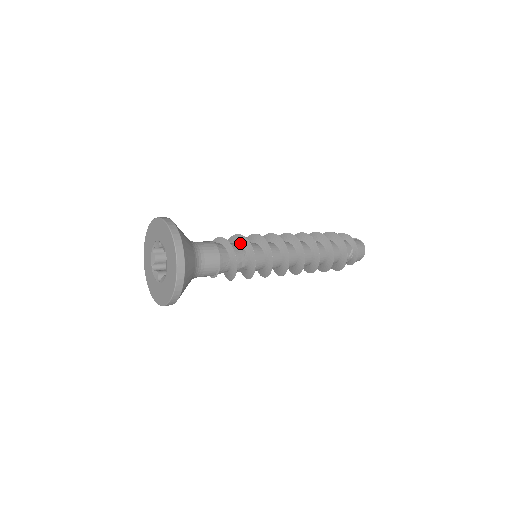
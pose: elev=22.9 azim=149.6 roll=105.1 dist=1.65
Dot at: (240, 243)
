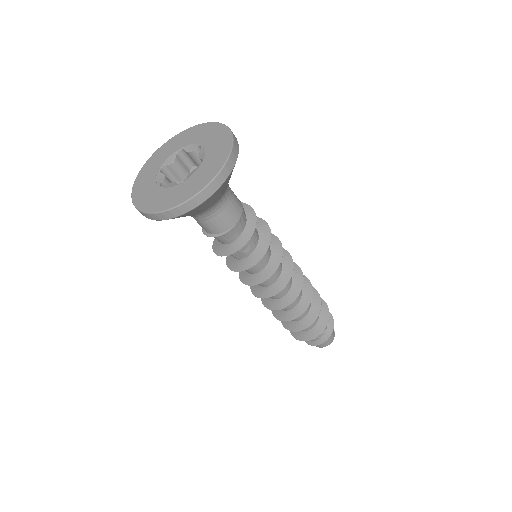
Dot at: (258, 228)
